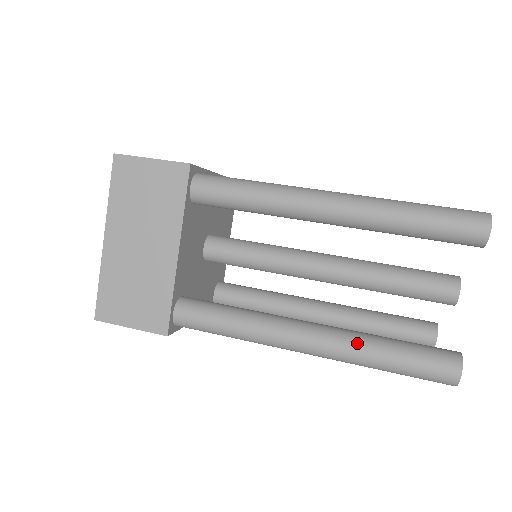
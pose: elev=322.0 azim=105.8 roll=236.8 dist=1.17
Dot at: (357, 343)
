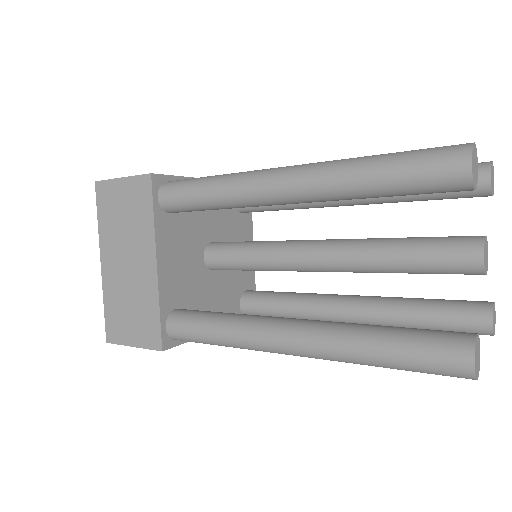
Dot at: (341, 336)
